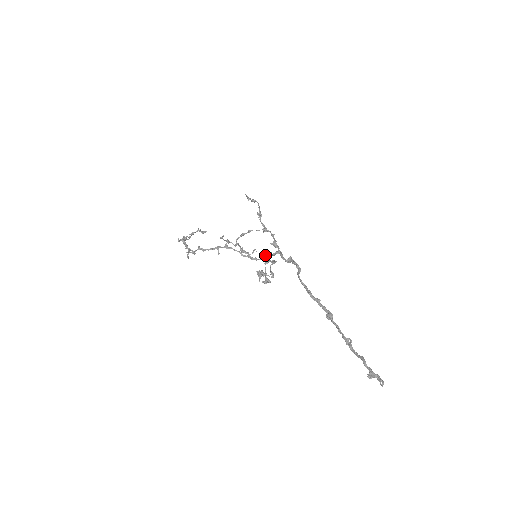
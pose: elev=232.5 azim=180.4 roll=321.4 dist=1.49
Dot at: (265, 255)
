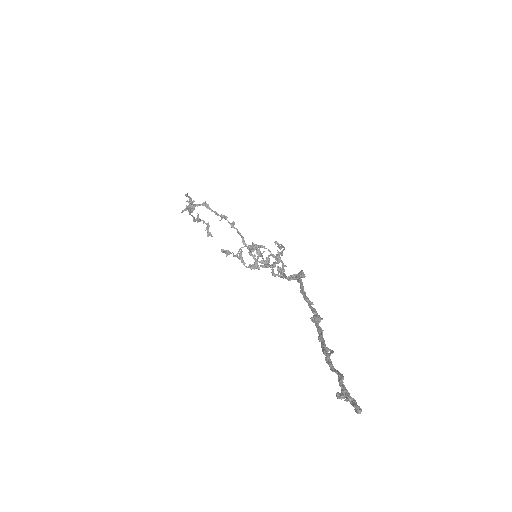
Dot at: occluded
